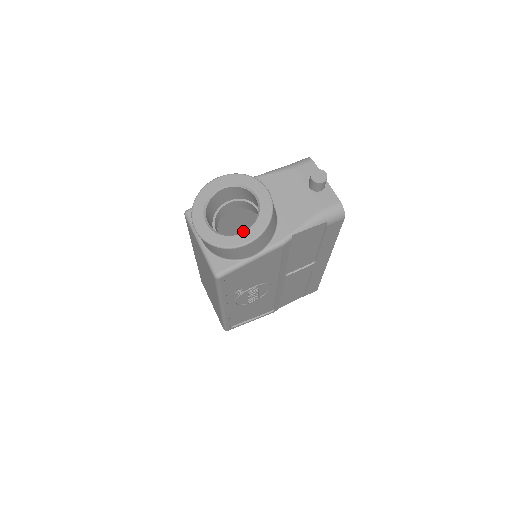
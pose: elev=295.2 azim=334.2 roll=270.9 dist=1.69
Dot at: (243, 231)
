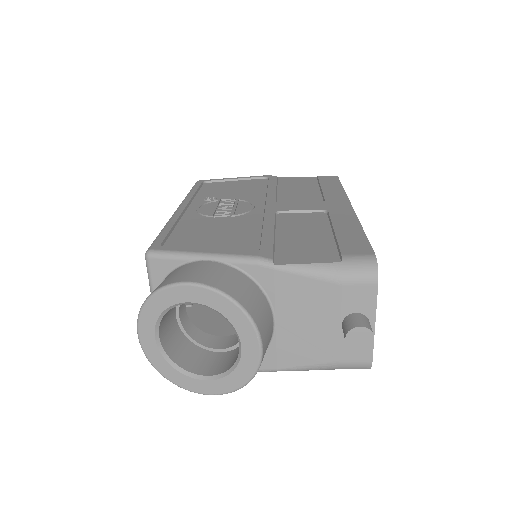
Dot at: (202, 376)
